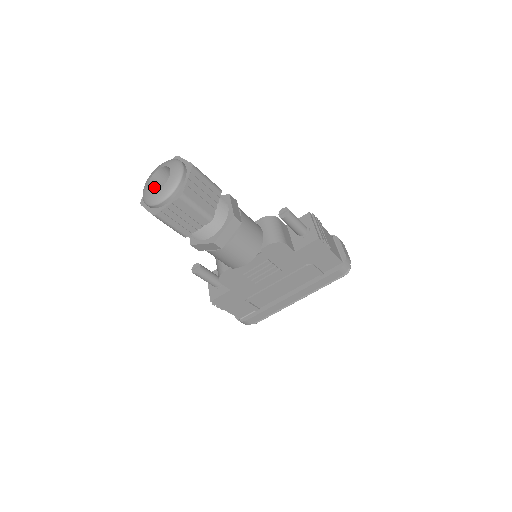
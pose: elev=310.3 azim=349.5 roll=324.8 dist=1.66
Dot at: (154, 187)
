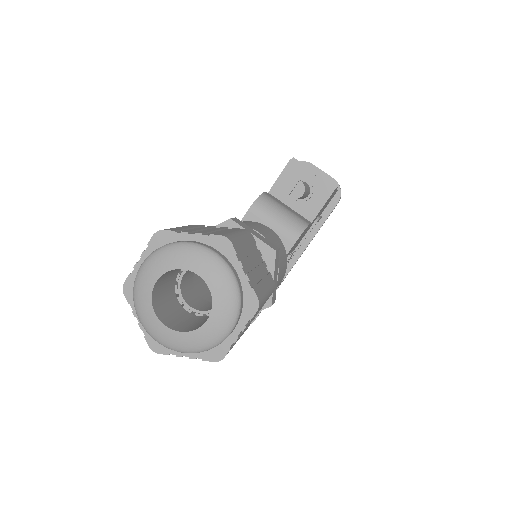
Dot at: (163, 312)
